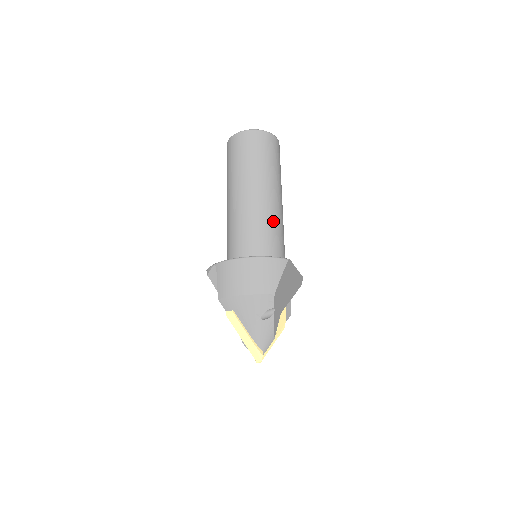
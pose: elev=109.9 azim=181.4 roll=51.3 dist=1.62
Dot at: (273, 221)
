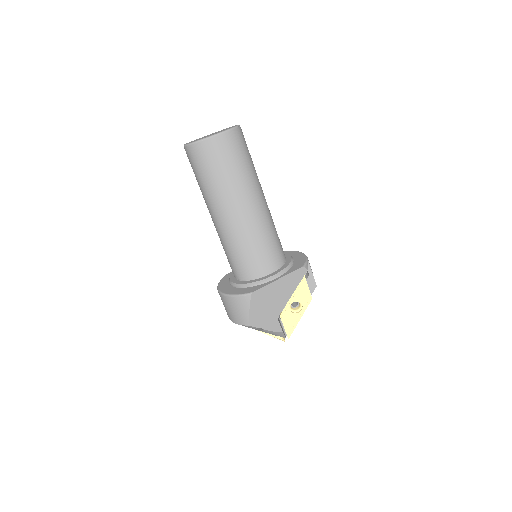
Dot at: (241, 242)
